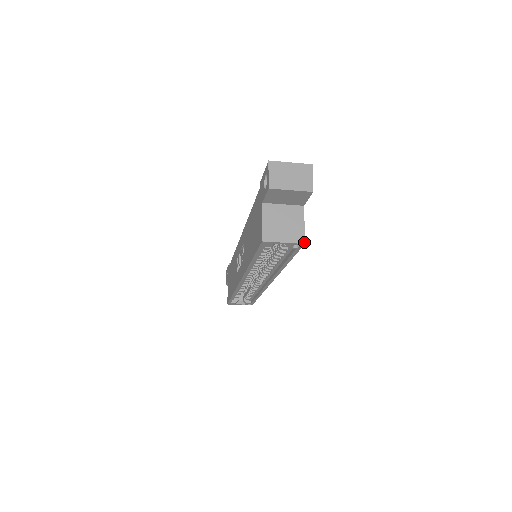
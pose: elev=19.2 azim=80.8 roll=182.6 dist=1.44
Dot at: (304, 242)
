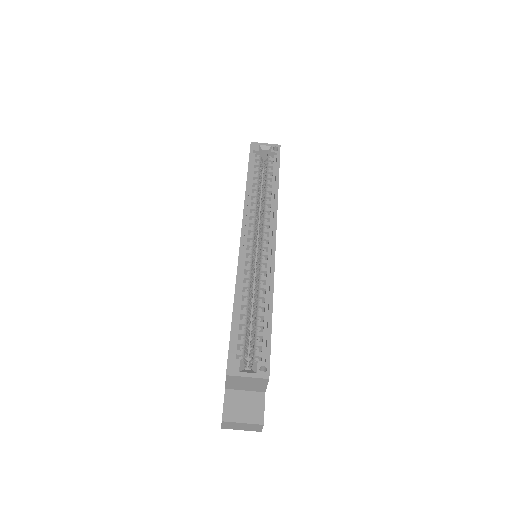
Dot at: (280, 146)
